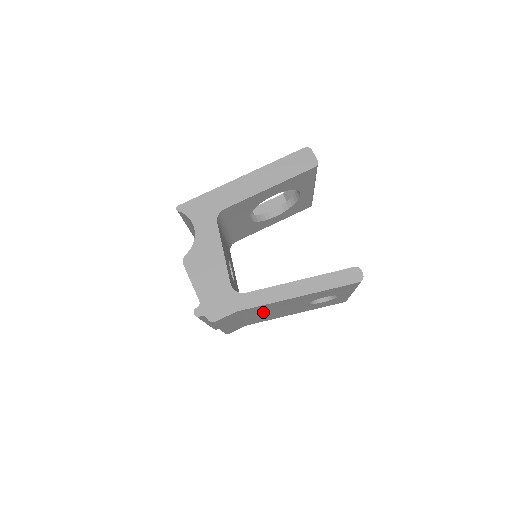
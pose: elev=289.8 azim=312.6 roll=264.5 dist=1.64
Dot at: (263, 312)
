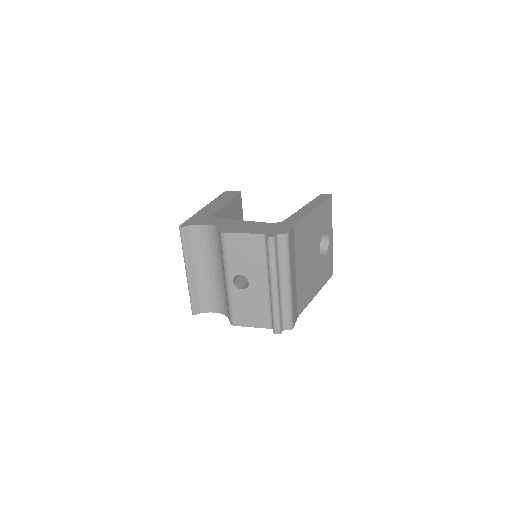
Dot at: (303, 255)
